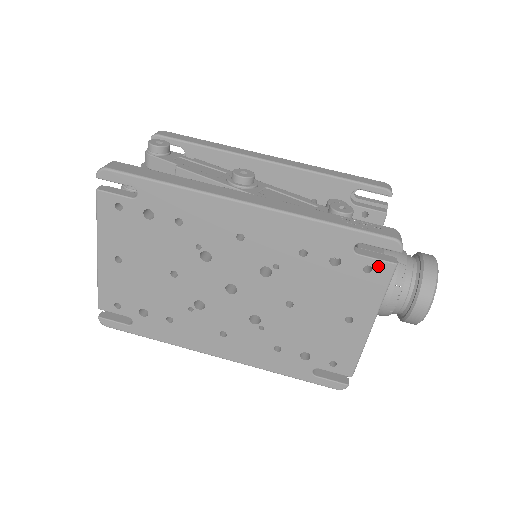
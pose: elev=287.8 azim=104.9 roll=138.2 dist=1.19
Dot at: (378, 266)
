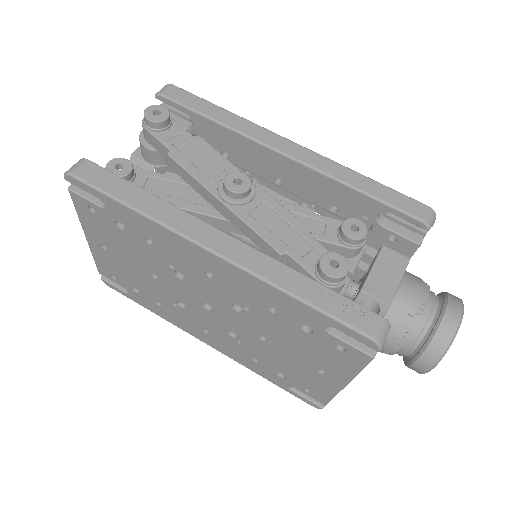
Dot at: (352, 351)
